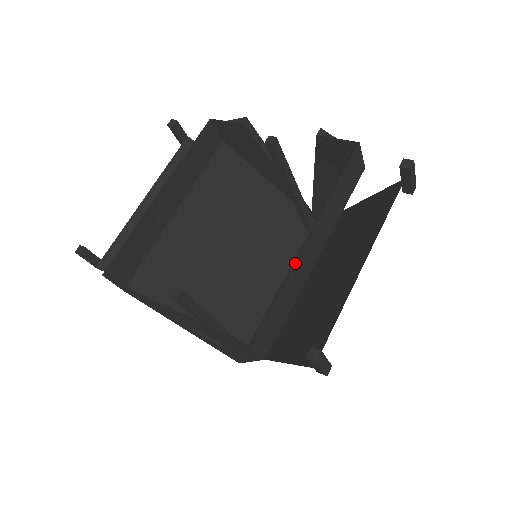
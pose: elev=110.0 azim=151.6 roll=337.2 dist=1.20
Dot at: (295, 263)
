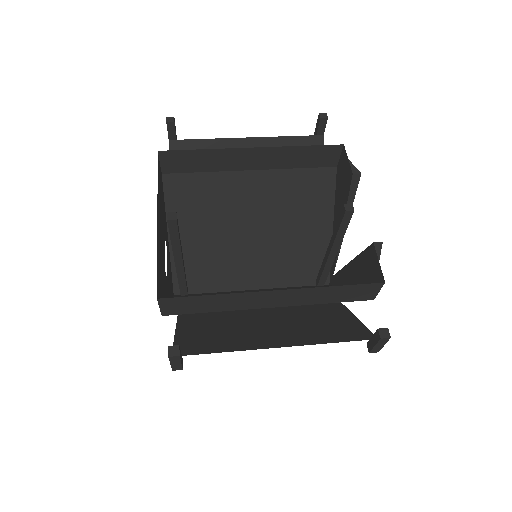
Dot at: (245, 293)
